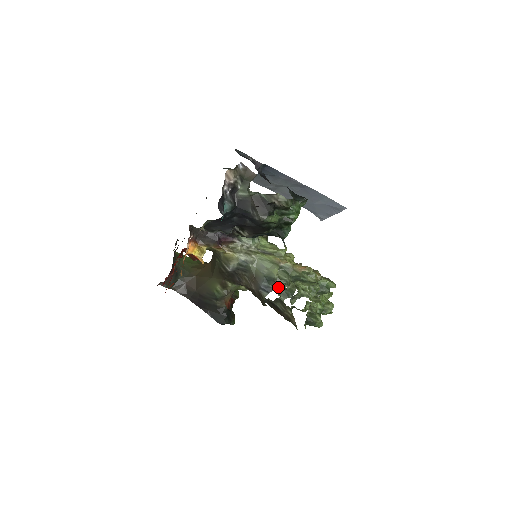
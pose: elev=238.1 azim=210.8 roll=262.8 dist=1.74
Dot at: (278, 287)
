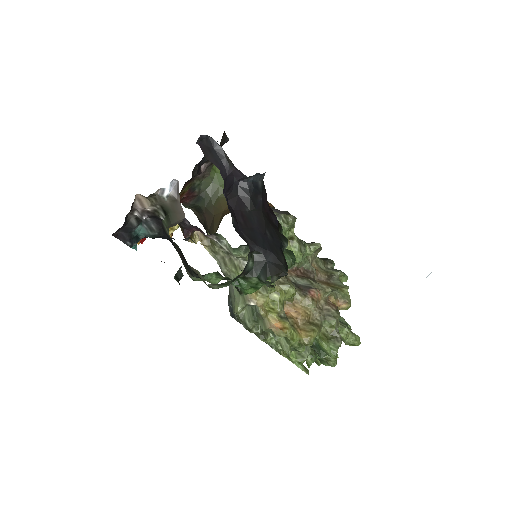
Dot at: occluded
